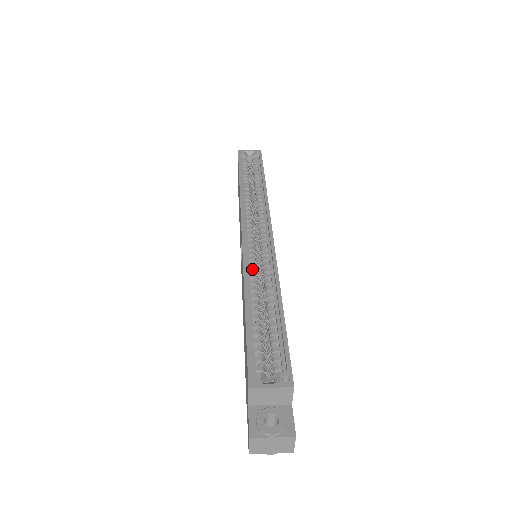
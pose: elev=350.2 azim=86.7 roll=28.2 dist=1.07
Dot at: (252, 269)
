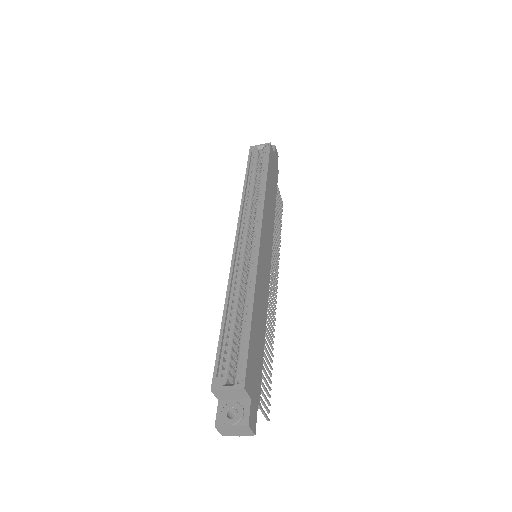
Dot at: (237, 278)
